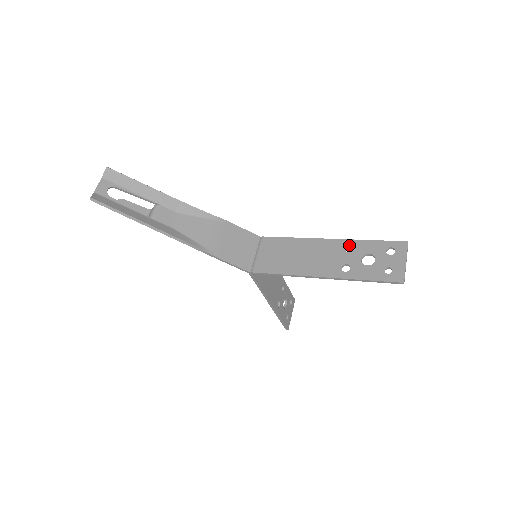
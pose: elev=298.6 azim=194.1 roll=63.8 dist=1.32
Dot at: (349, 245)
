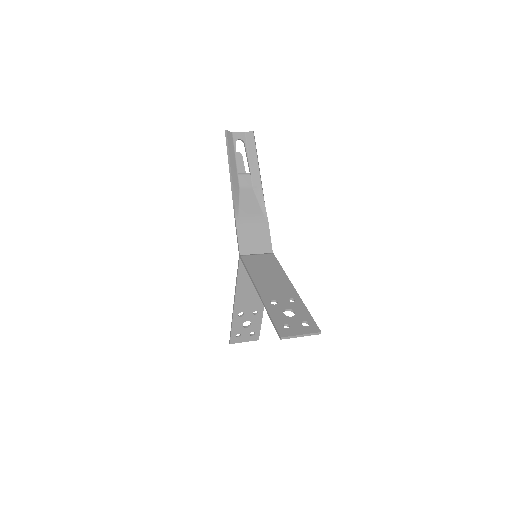
Dot at: (296, 299)
